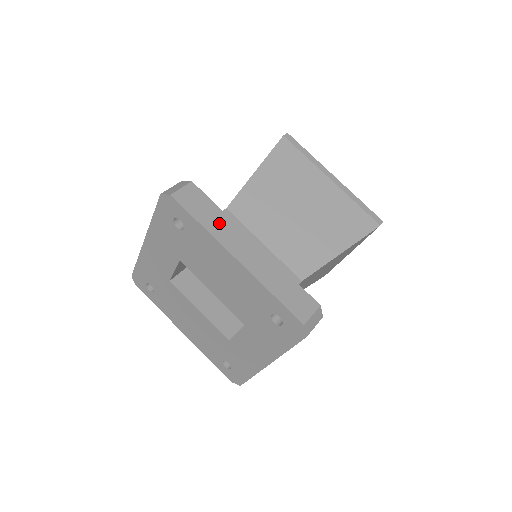
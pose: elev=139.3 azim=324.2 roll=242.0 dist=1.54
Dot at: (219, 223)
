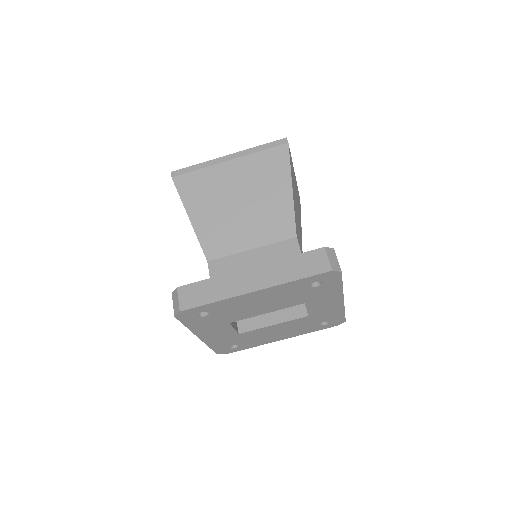
Dot at: (220, 287)
